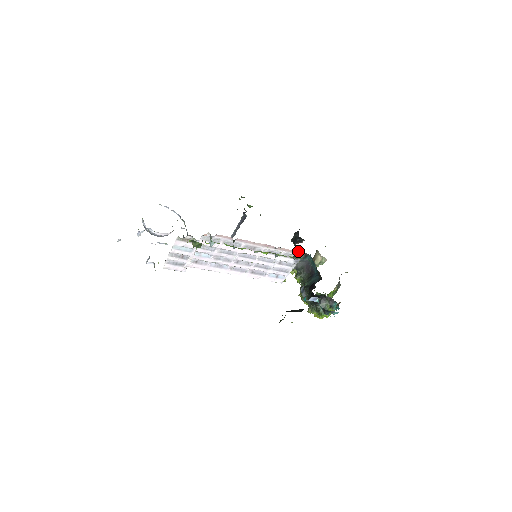
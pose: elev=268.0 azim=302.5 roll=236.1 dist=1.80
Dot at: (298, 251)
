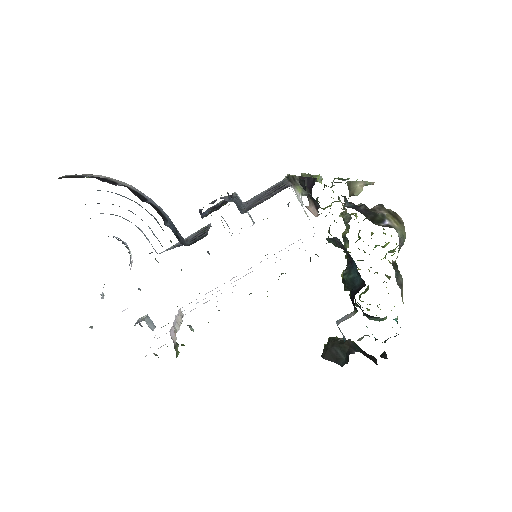
Dot at: occluded
